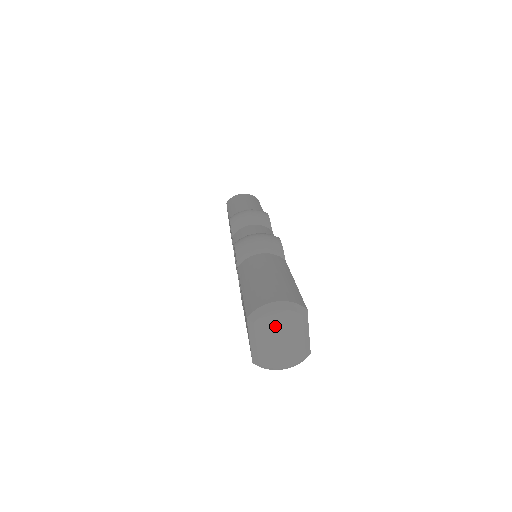
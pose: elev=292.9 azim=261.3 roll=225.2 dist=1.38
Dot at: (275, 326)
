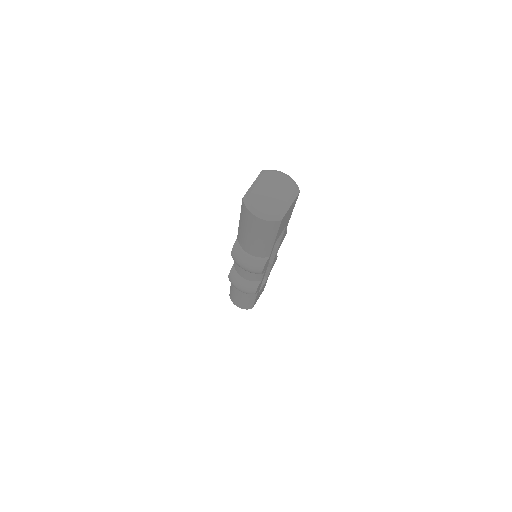
Dot at: (276, 182)
